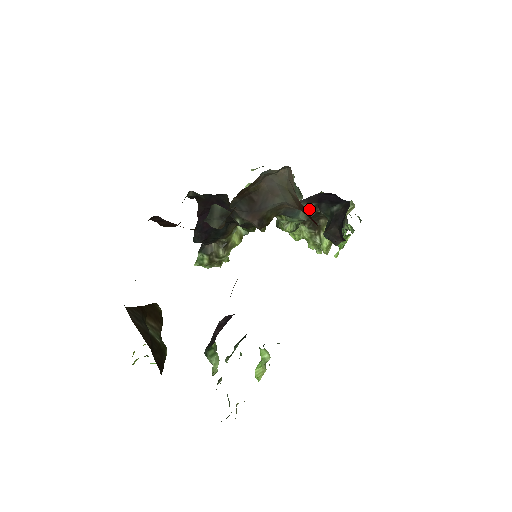
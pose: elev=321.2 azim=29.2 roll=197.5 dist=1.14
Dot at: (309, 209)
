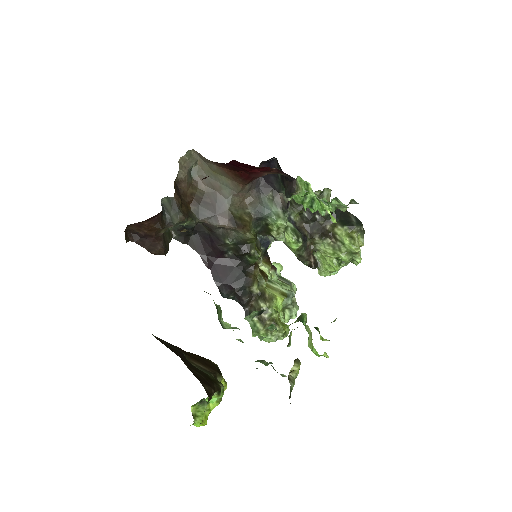
Dot at: (272, 198)
